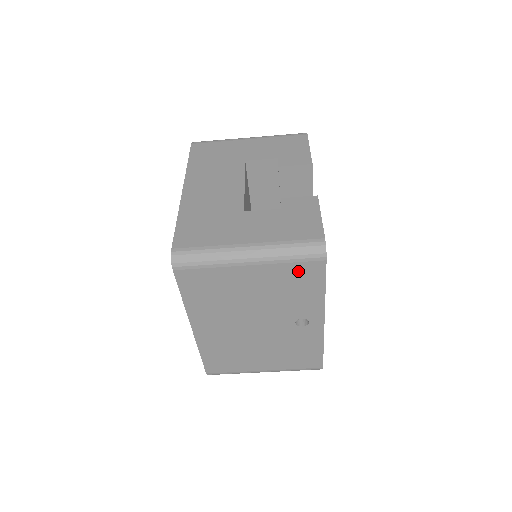
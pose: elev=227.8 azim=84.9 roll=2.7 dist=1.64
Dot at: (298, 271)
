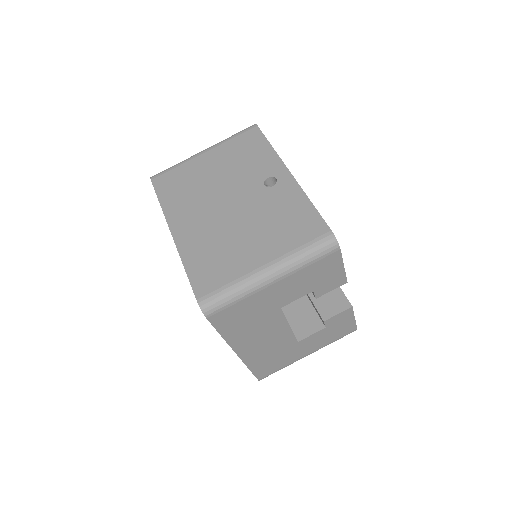
Dot at: (242, 141)
